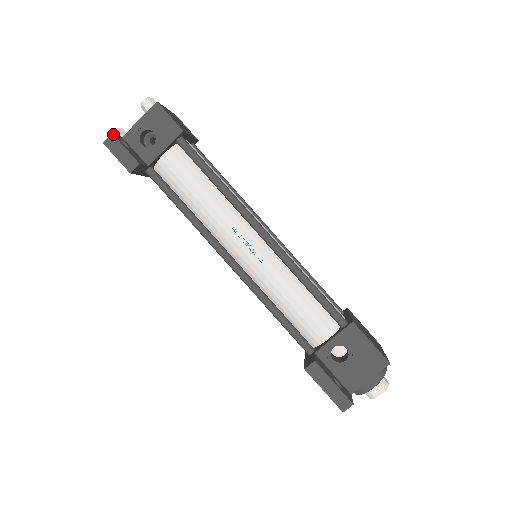
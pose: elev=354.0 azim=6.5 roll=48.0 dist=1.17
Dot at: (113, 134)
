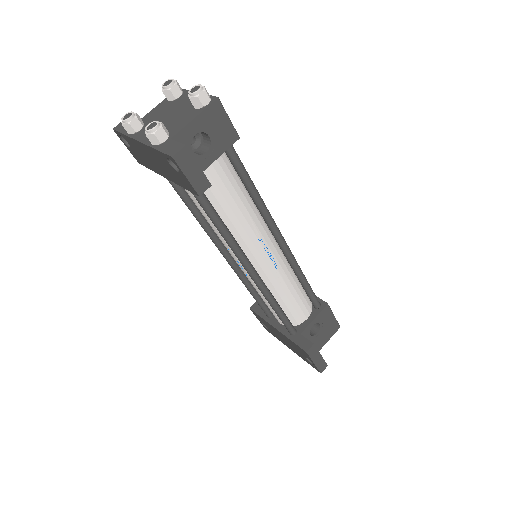
Dot at: (186, 146)
